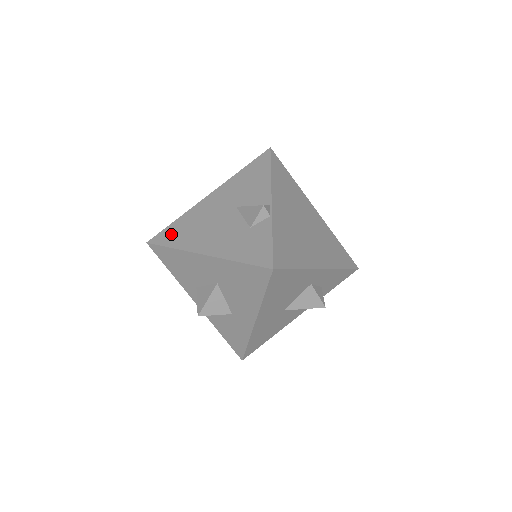
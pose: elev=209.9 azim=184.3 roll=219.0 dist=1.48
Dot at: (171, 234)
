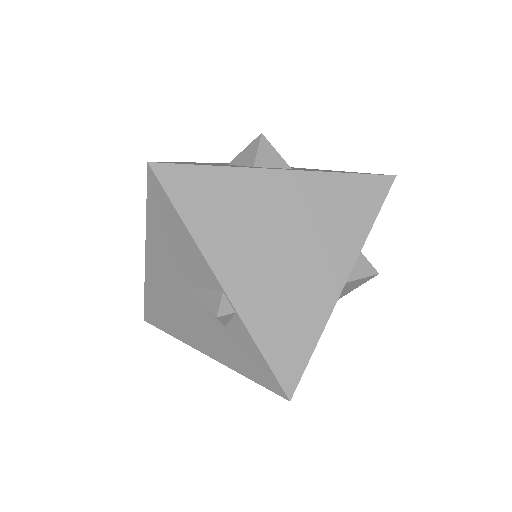
Dot at: (155, 315)
